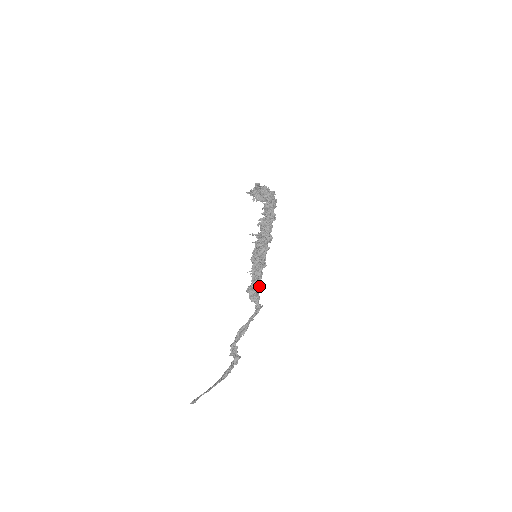
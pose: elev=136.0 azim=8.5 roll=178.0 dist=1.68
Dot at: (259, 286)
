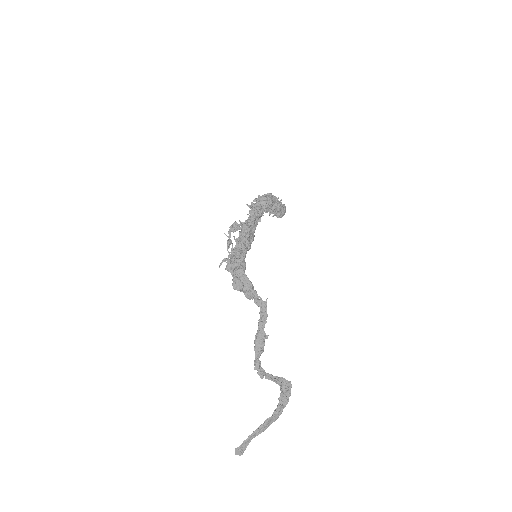
Dot at: (241, 276)
